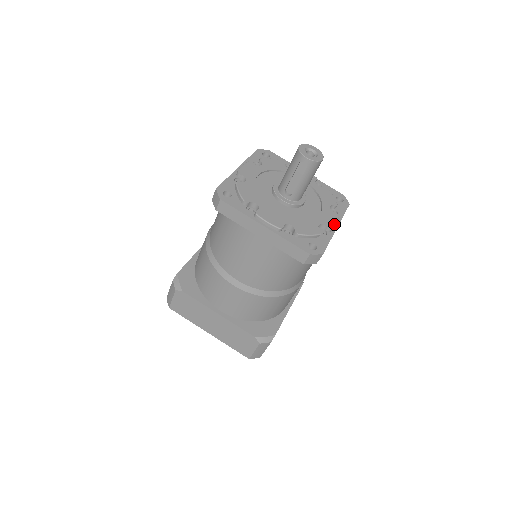
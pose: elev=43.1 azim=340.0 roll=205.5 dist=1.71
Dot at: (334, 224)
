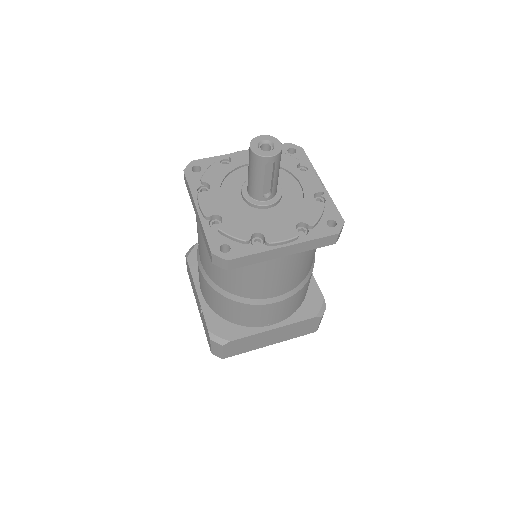
Dot at: (320, 183)
